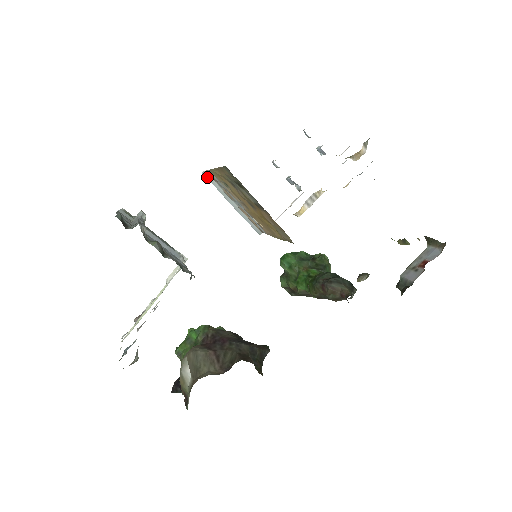
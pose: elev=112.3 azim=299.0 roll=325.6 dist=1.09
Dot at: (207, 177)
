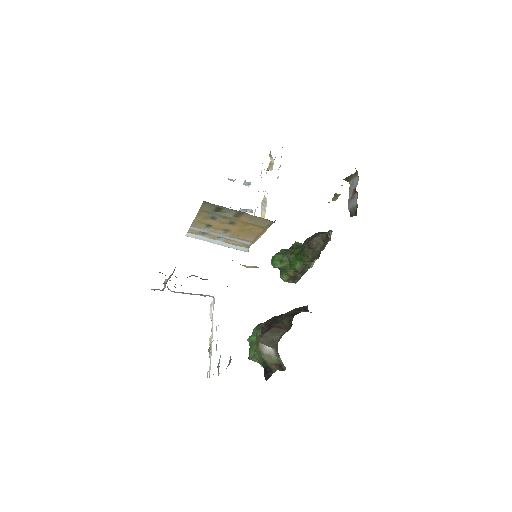
Dot at: (191, 236)
